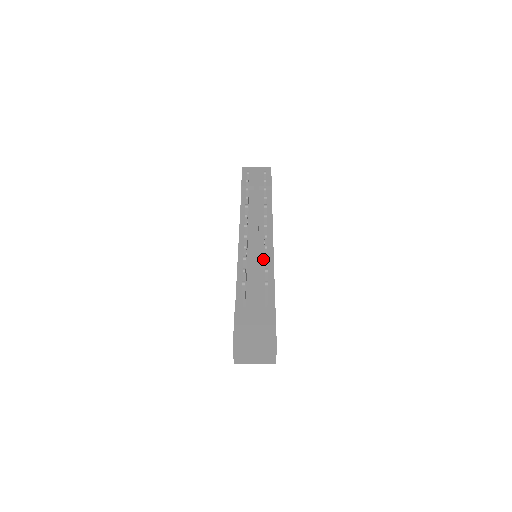
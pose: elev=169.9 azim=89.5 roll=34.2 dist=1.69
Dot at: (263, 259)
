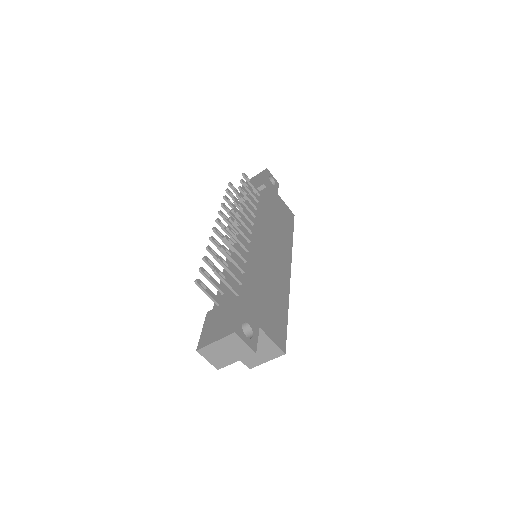
Dot at: (245, 253)
